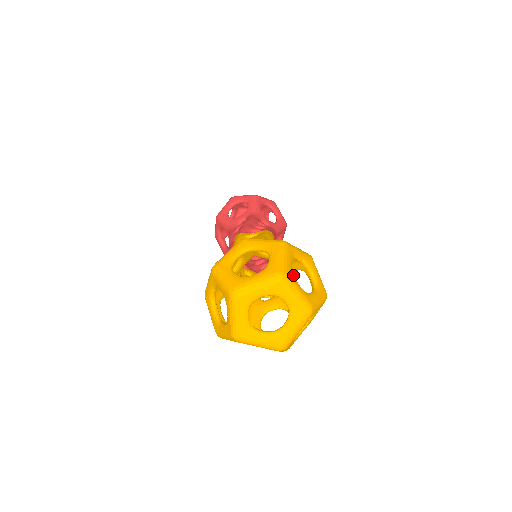
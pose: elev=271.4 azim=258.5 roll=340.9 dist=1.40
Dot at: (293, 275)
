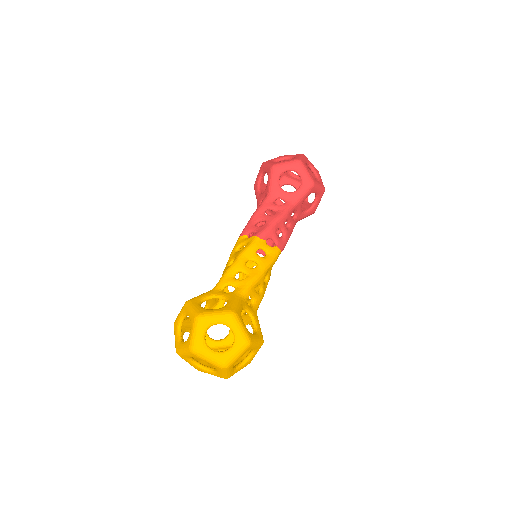
Dot at: occluded
